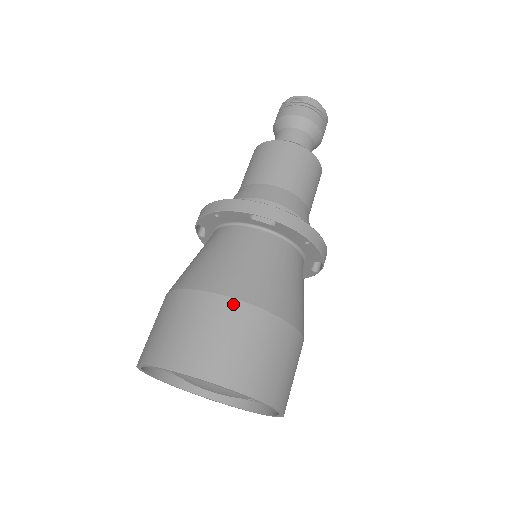
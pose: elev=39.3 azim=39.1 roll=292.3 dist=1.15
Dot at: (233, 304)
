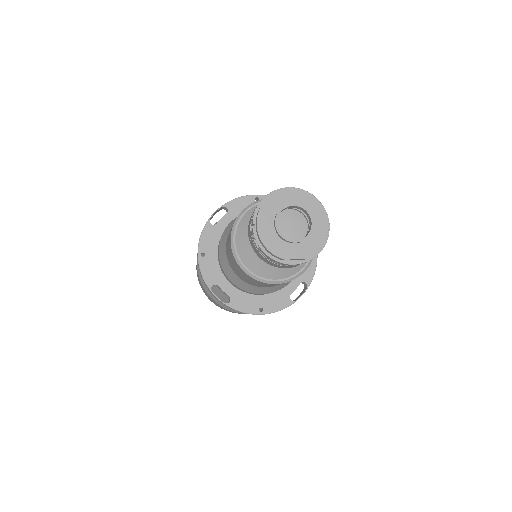
Dot at: (213, 300)
